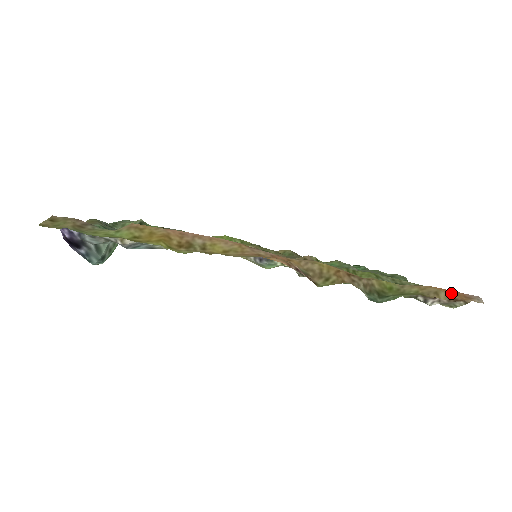
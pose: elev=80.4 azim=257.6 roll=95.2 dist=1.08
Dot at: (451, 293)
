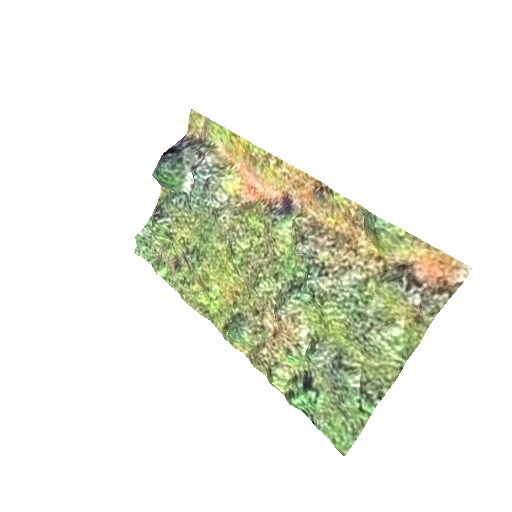
Dot at: (440, 258)
